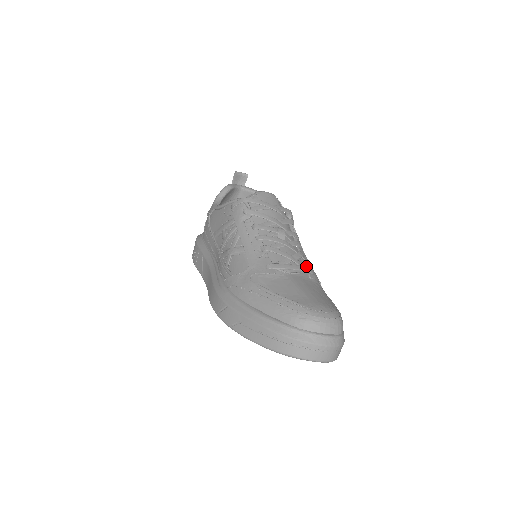
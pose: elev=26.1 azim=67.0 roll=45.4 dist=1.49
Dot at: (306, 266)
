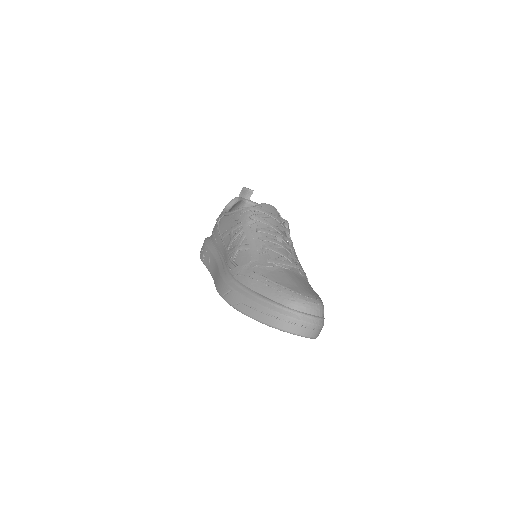
Dot at: (298, 265)
